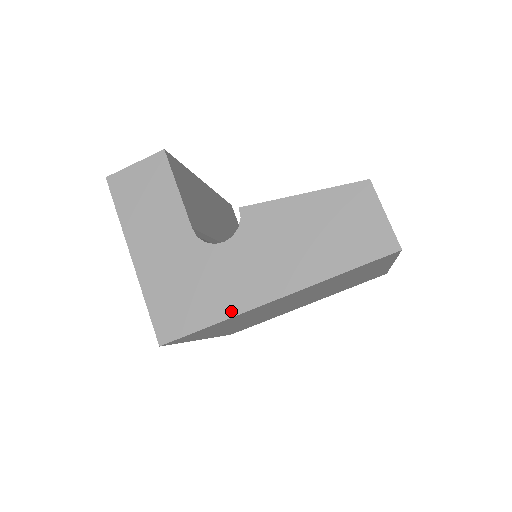
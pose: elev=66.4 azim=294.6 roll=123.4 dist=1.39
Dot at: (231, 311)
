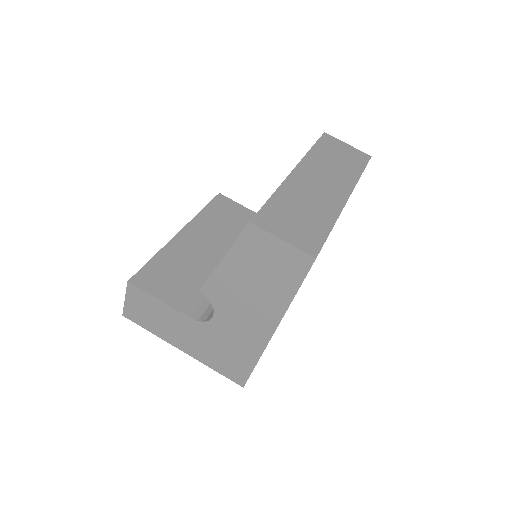
Dot at: (257, 352)
